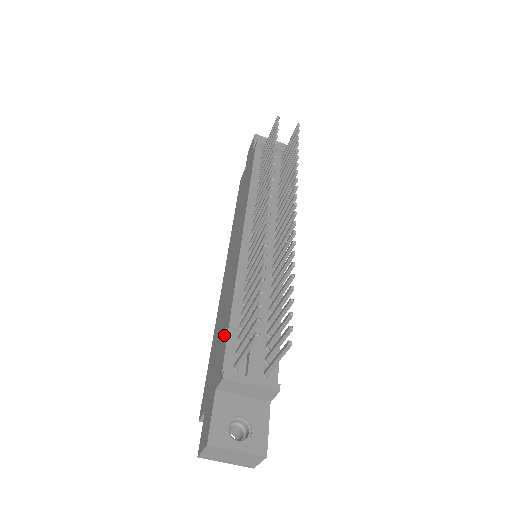
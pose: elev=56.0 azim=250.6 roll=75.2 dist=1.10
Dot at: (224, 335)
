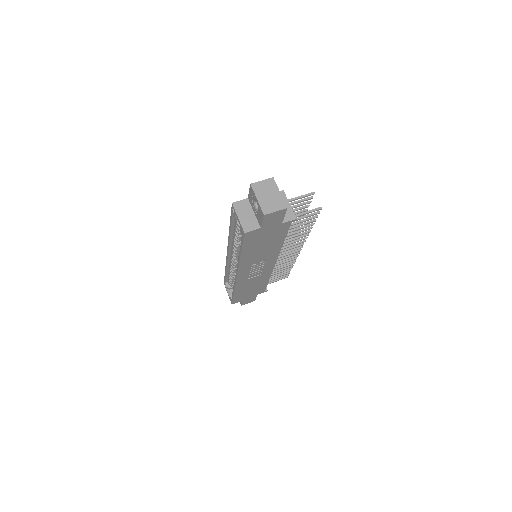
Dot at: occluded
